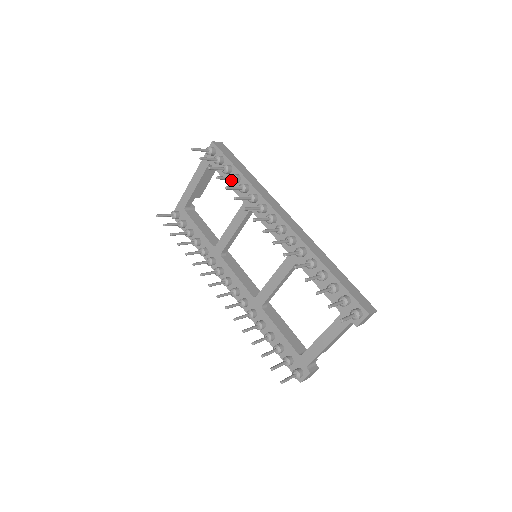
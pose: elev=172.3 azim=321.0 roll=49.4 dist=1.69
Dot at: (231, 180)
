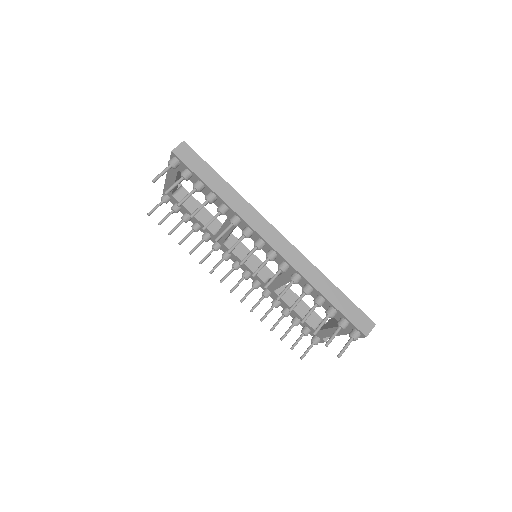
Dot at: (207, 202)
